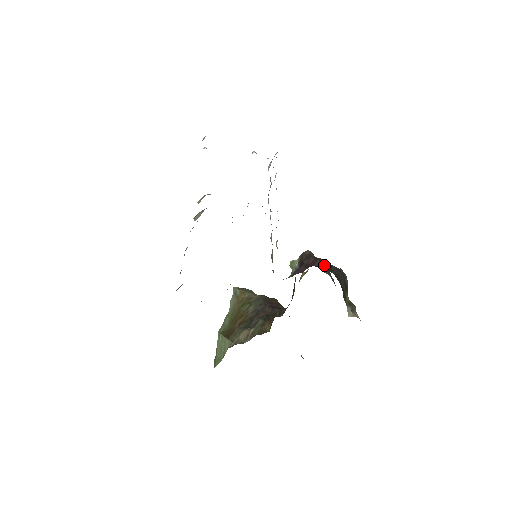
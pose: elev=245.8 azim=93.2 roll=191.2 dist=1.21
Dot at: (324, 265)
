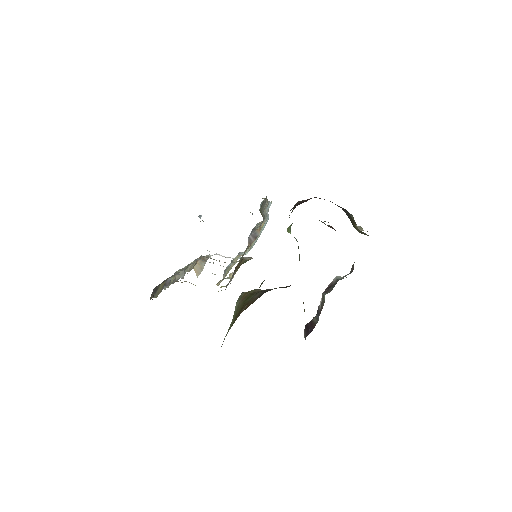
Dot at: occluded
